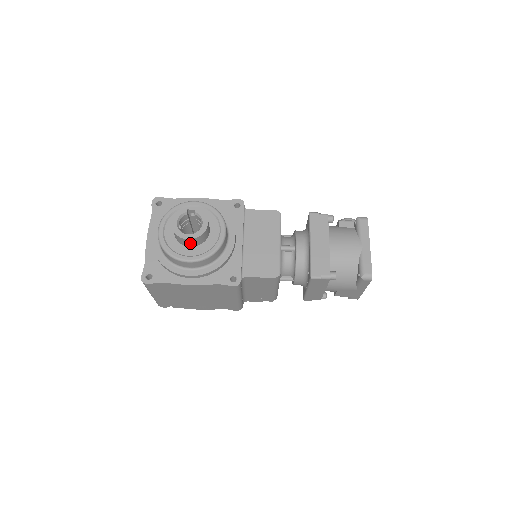
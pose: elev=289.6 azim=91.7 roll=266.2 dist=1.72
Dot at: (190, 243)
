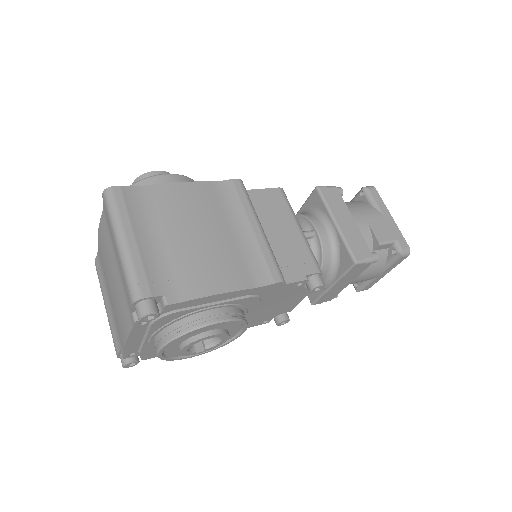
Dot at: occluded
